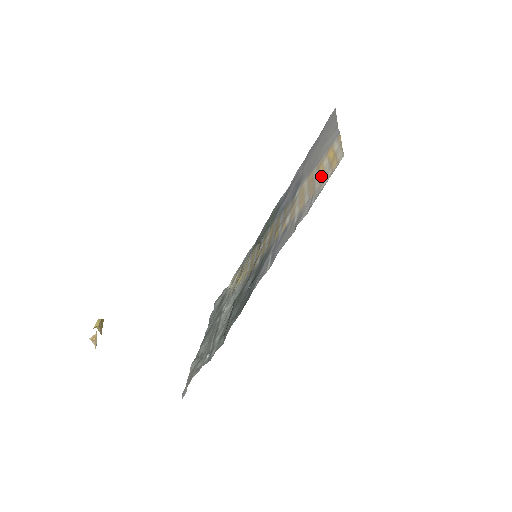
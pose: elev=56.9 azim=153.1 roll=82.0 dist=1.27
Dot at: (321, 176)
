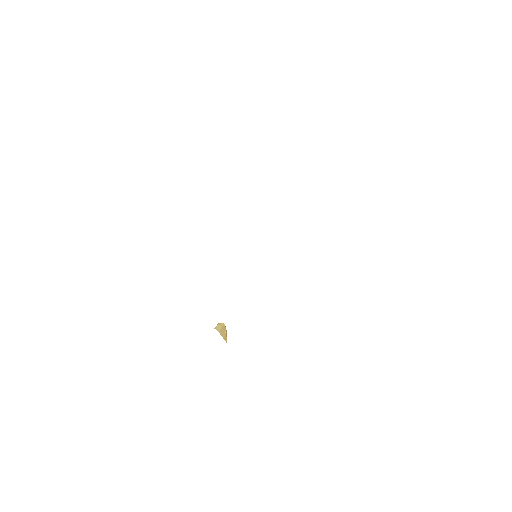
Dot at: occluded
